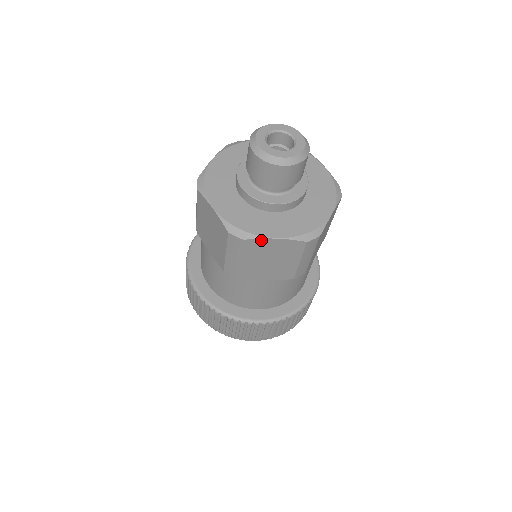
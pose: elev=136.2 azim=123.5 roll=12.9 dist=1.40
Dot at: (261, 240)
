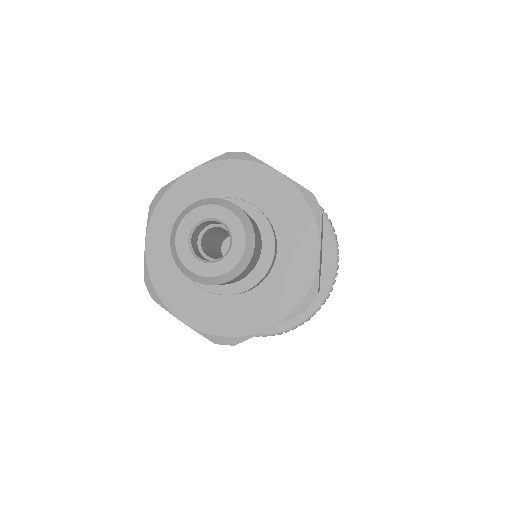
Dot at: (169, 311)
